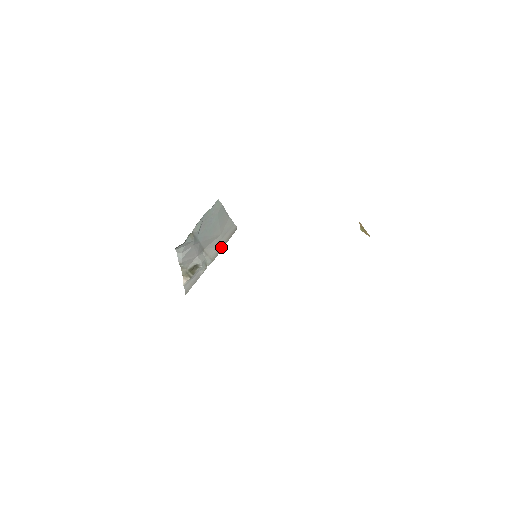
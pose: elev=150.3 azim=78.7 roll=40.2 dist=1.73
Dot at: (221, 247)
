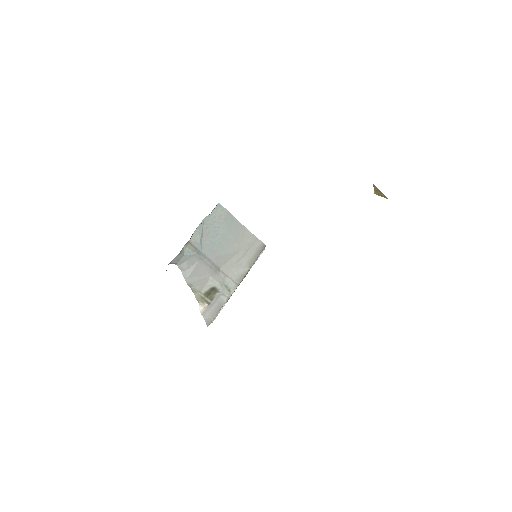
Dot at: (246, 268)
